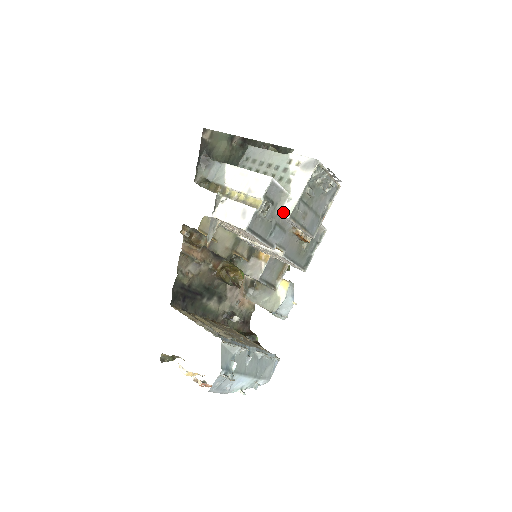
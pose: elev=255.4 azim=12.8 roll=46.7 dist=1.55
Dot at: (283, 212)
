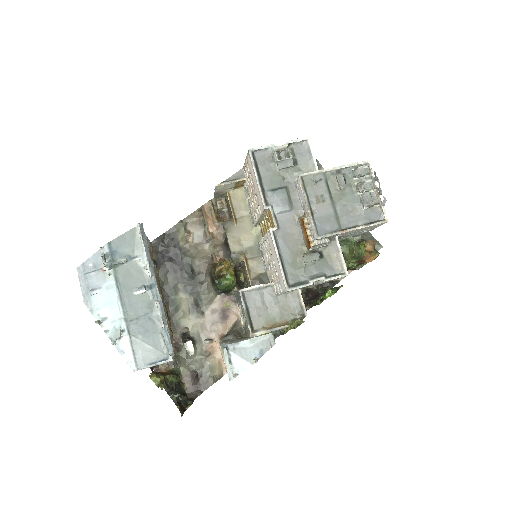
Dot at: occluded
